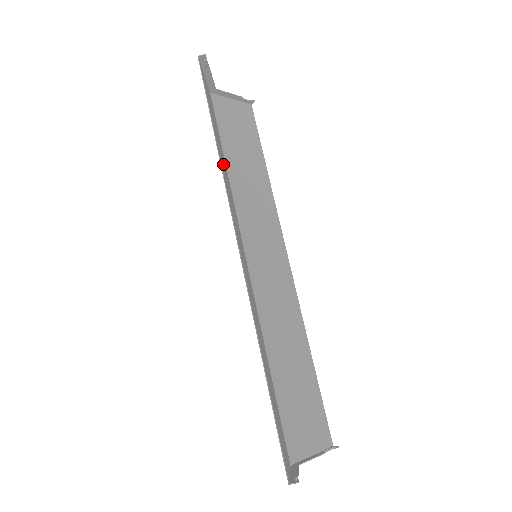
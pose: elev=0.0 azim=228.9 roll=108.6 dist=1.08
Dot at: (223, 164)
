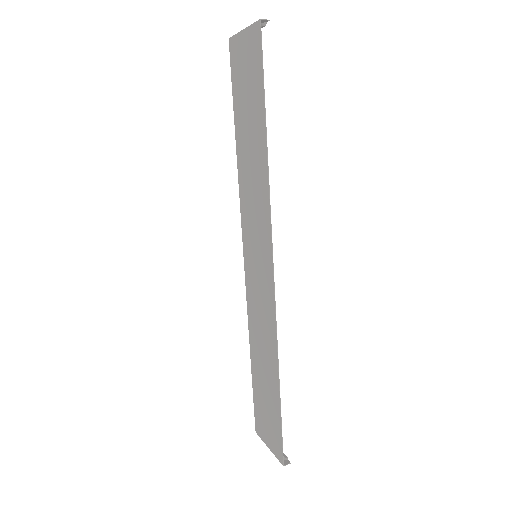
Dot at: (253, 161)
